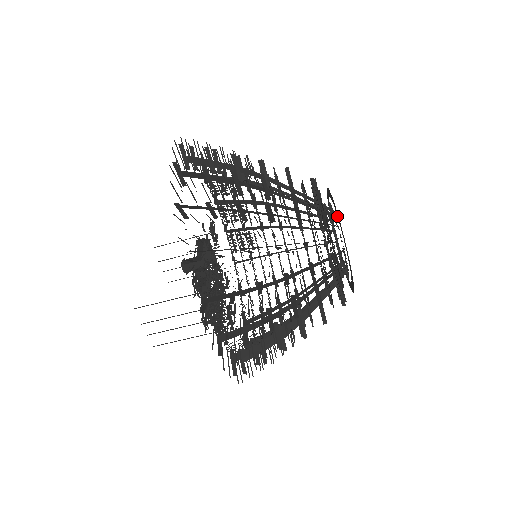
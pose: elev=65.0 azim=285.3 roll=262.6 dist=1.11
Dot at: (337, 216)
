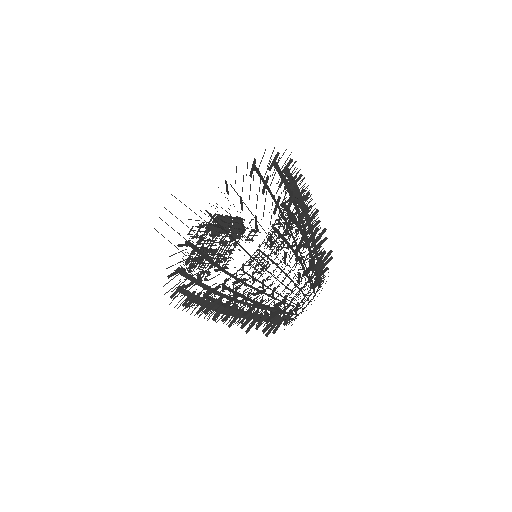
Dot at: occluded
